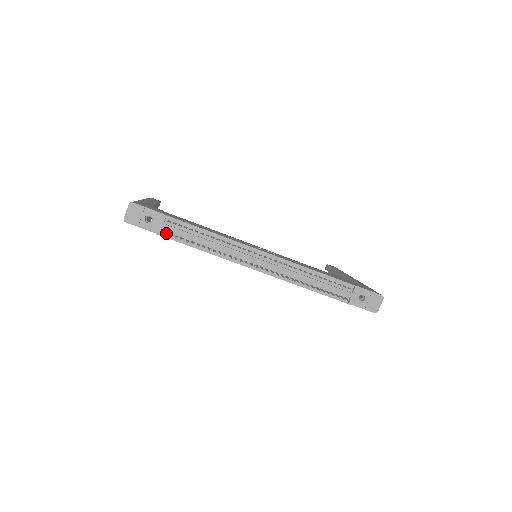
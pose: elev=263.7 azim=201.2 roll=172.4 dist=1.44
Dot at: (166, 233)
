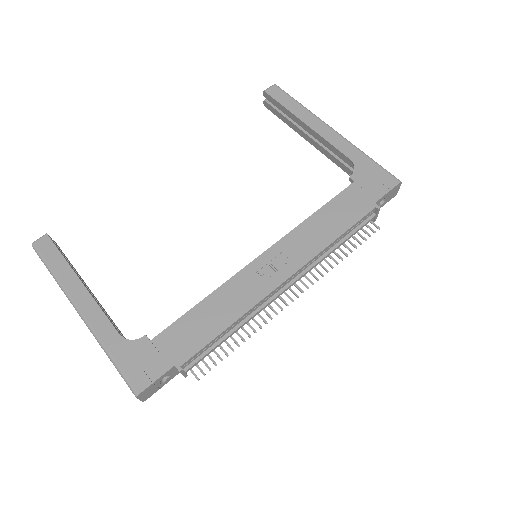
Dot at: occluded
